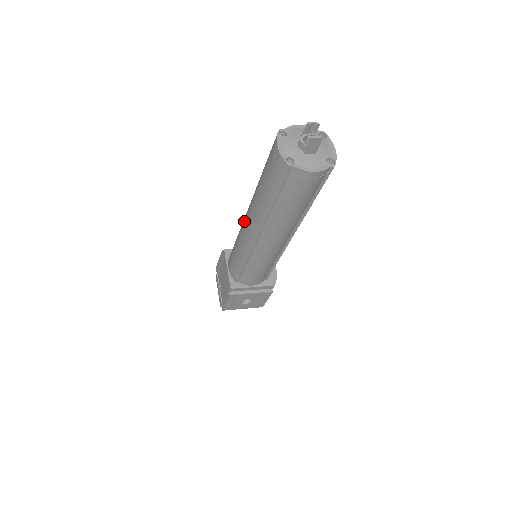
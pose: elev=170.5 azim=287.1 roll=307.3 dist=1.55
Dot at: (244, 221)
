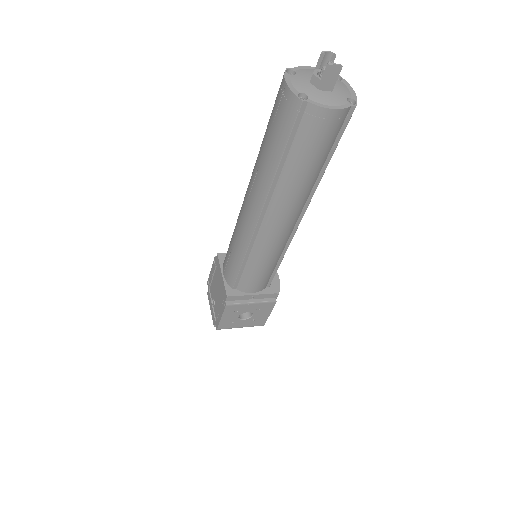
Dot at: (243, 204)
